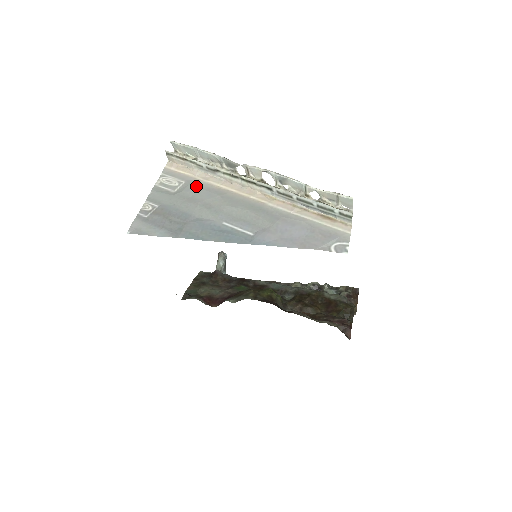
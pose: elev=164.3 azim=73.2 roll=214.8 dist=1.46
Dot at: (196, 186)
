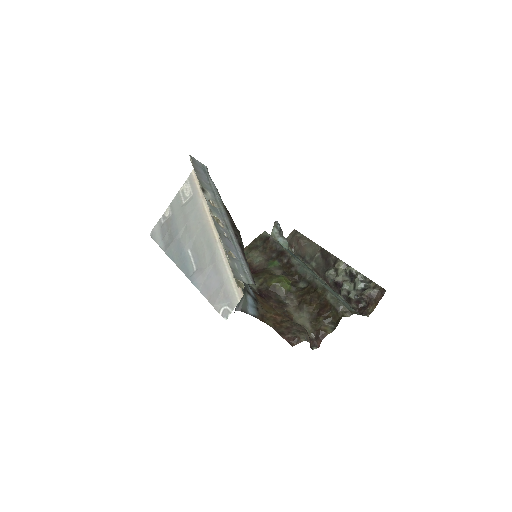
Dot at: (194, 203)
